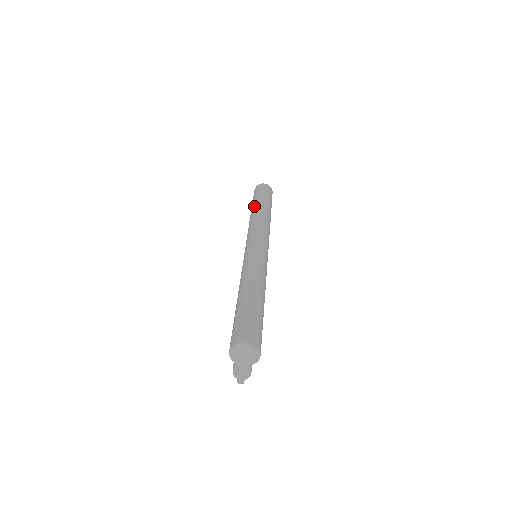
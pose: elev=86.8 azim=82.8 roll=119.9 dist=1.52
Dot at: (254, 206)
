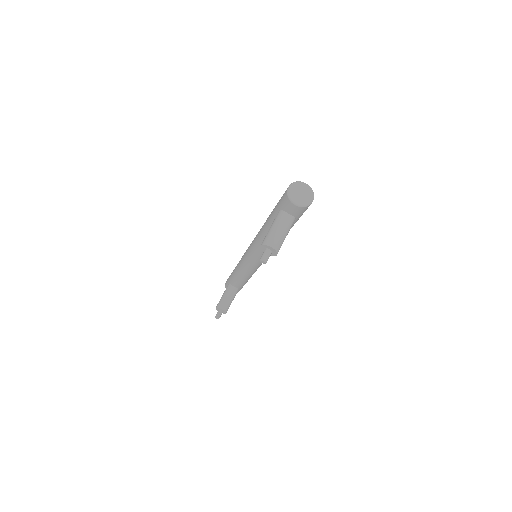
Dot at: occluded
